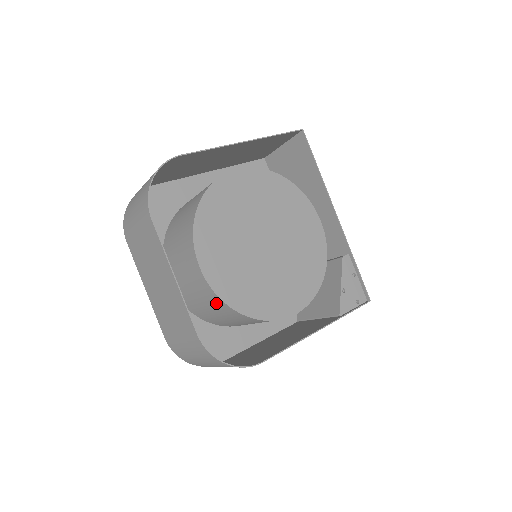
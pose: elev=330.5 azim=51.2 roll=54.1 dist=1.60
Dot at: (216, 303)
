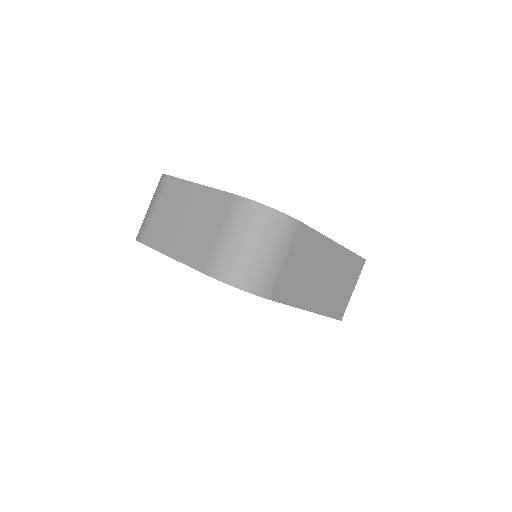
Dot at: occluded
